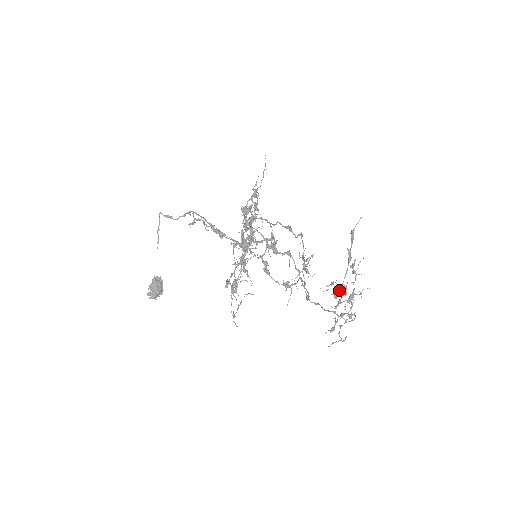
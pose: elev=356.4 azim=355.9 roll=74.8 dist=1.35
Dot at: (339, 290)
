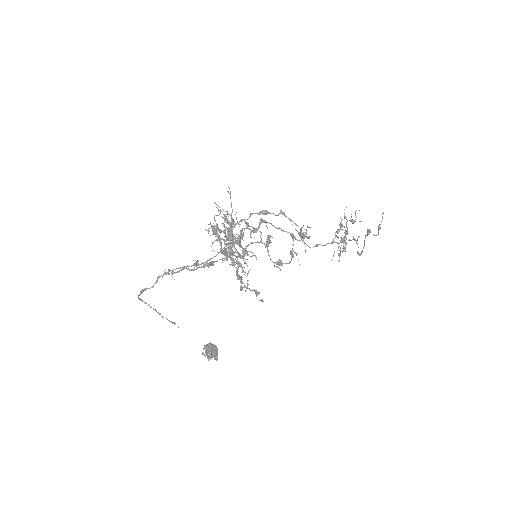
Dot at: (362, 251)
